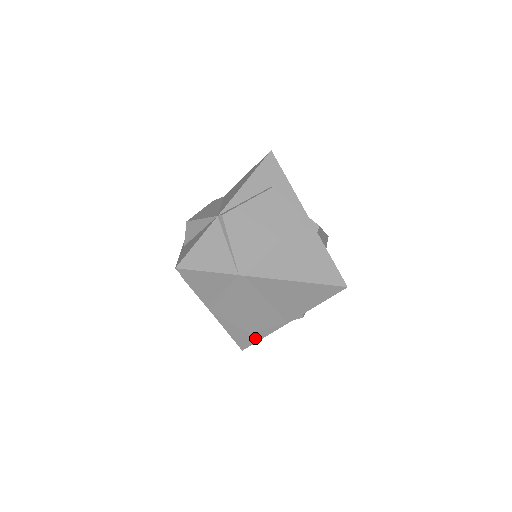
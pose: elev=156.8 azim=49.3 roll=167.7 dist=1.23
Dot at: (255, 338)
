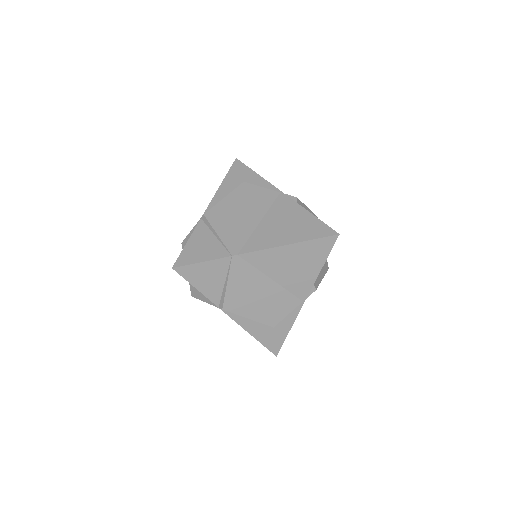
Dot at: (281, 334)
